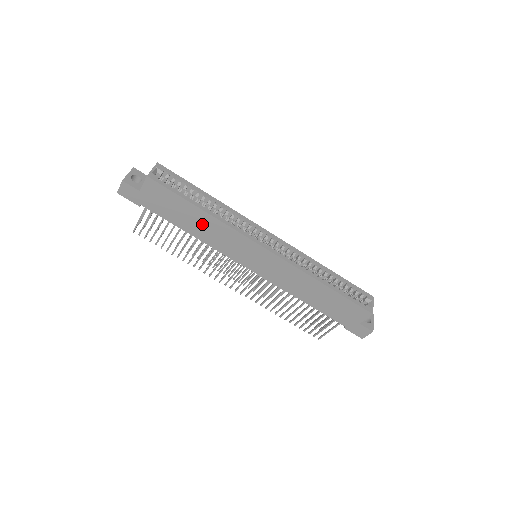
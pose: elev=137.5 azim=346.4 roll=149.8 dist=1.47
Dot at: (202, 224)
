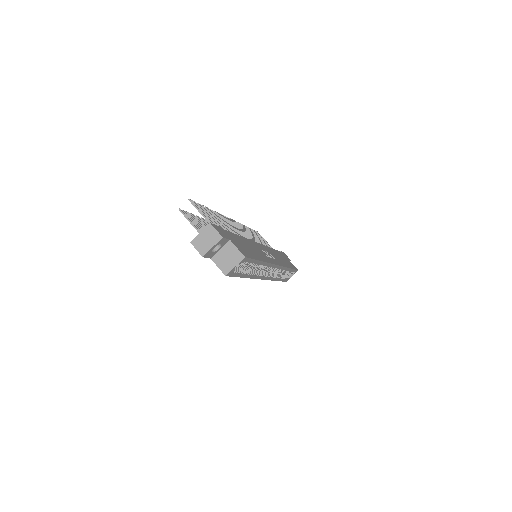
Dot at: occluded
